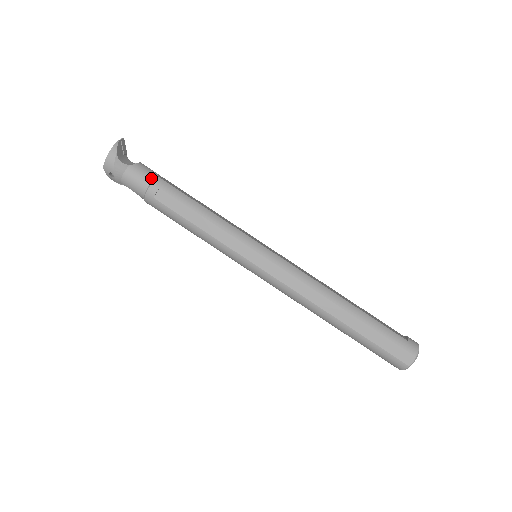
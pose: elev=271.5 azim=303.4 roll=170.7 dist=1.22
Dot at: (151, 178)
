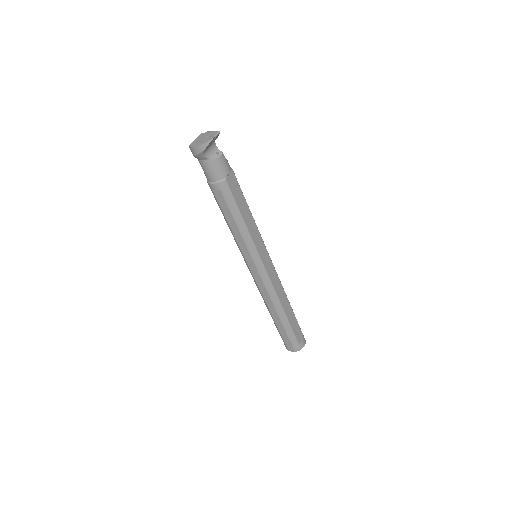
Dot at: (219, 178)
